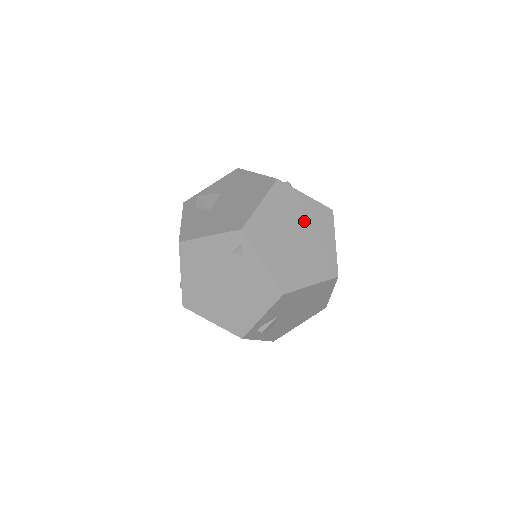
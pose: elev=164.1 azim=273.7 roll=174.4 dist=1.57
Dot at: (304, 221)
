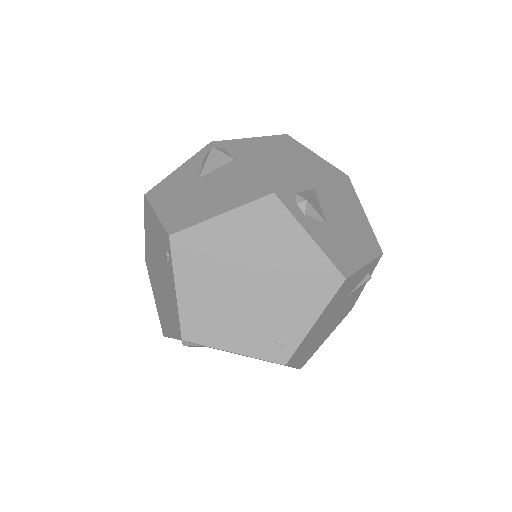
Dot at: (280, 270)
